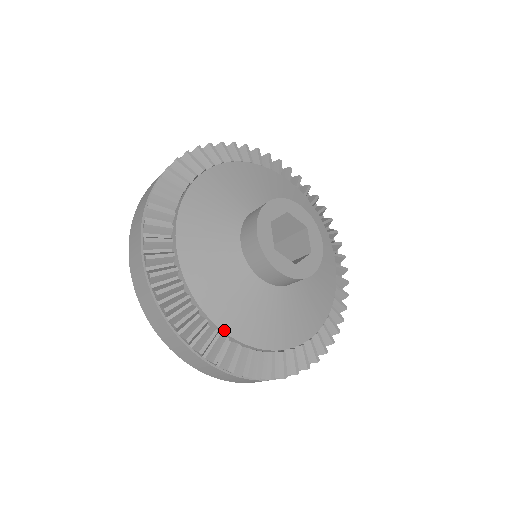
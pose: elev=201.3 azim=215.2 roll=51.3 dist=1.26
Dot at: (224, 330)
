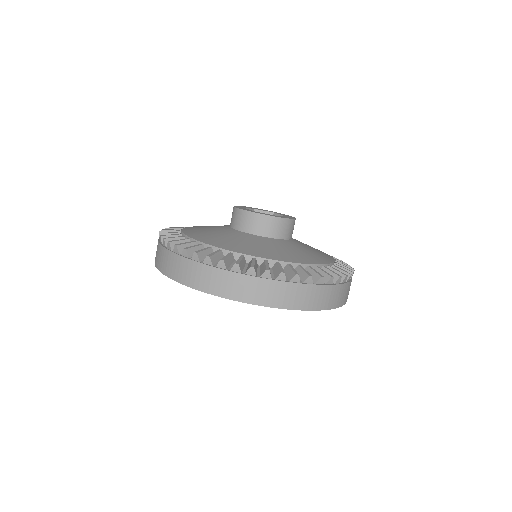
Dot at: (185, 234)
